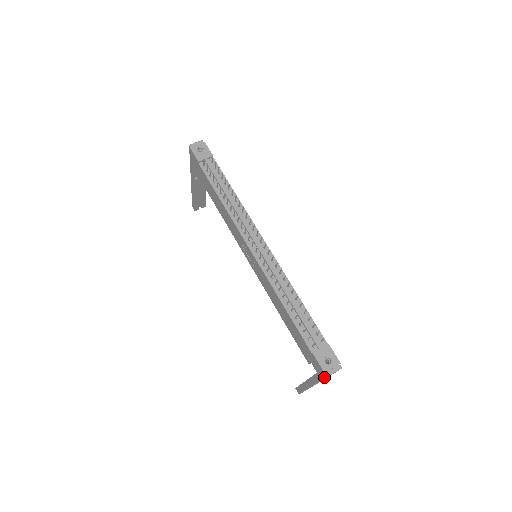
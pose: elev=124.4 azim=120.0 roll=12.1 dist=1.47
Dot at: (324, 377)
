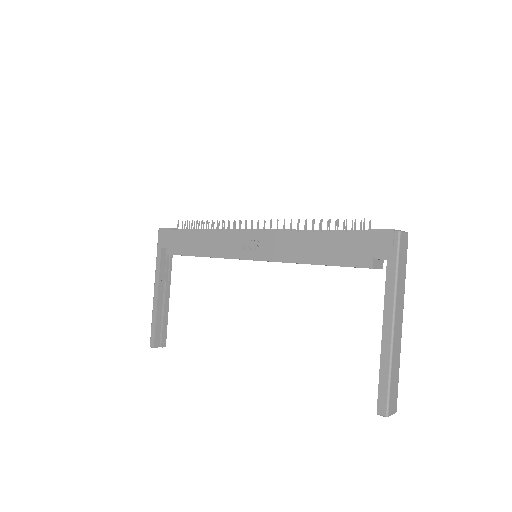
Dot at: (397, 242)
